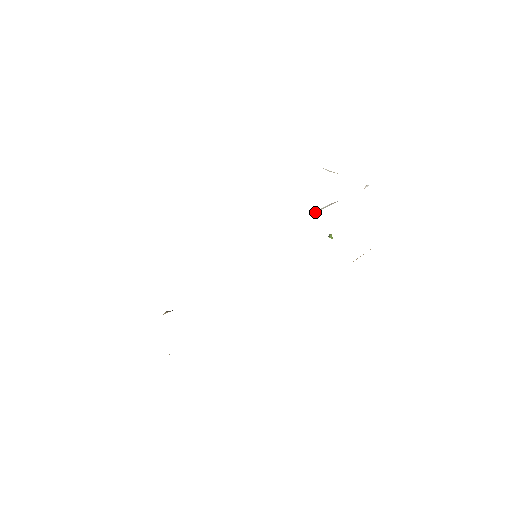
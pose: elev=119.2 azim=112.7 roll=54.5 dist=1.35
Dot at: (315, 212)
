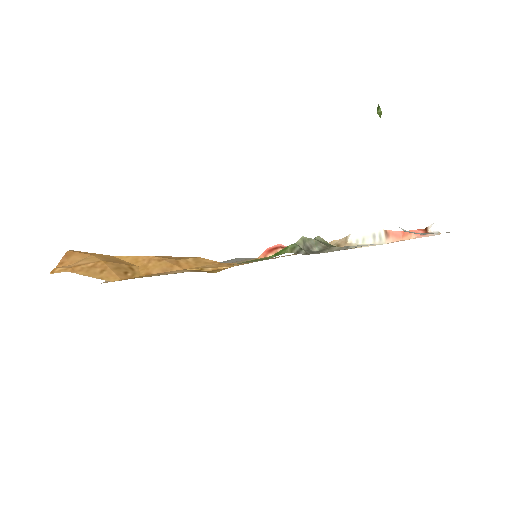
Dot at: (348, 242)
